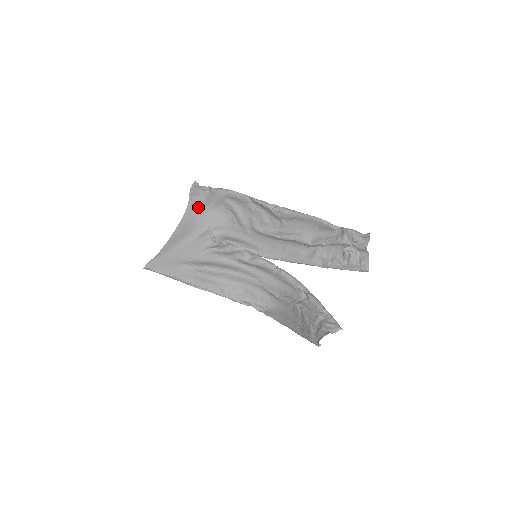
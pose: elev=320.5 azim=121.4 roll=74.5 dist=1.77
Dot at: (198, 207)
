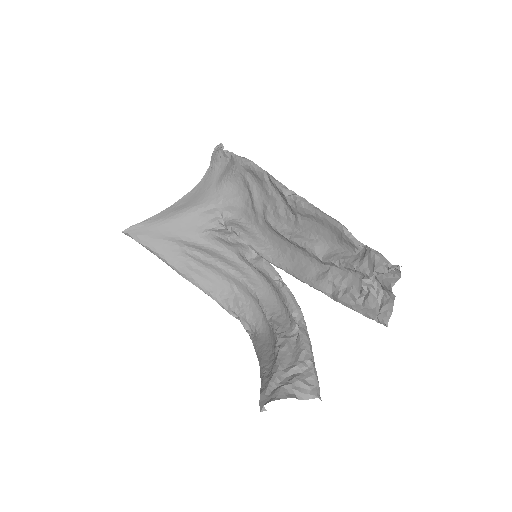
Dot at: (216, 176)
